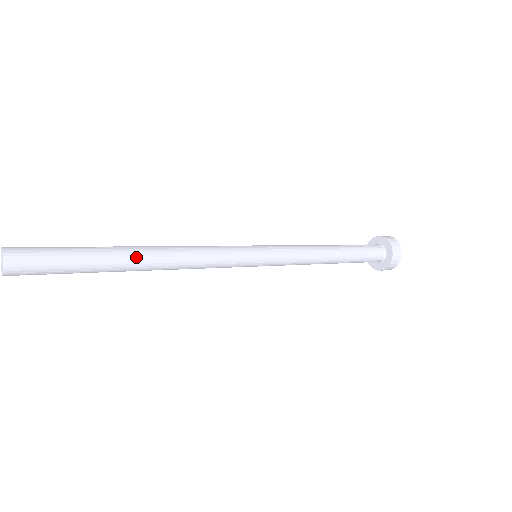
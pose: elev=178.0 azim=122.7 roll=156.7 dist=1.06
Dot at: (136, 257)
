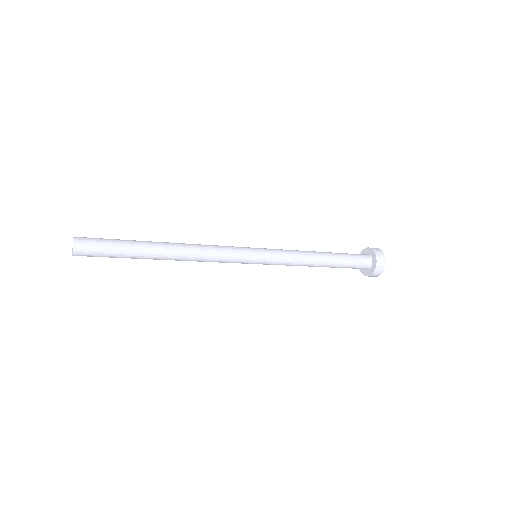
Dot at: (161, 255)
